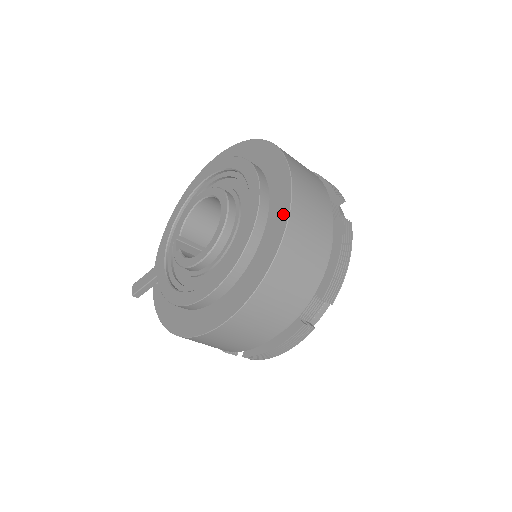
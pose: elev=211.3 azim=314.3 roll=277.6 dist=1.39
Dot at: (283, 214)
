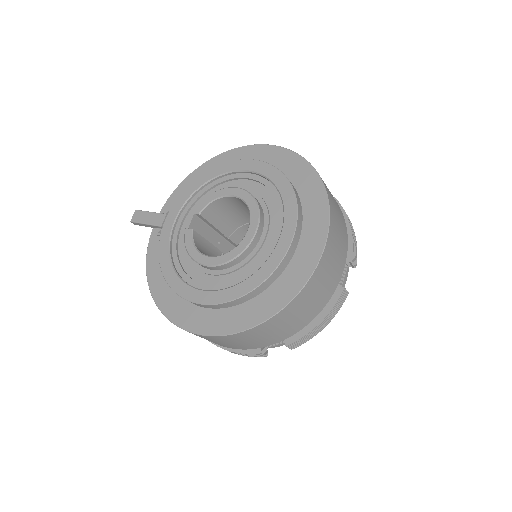
Dot at: (296, 285)
